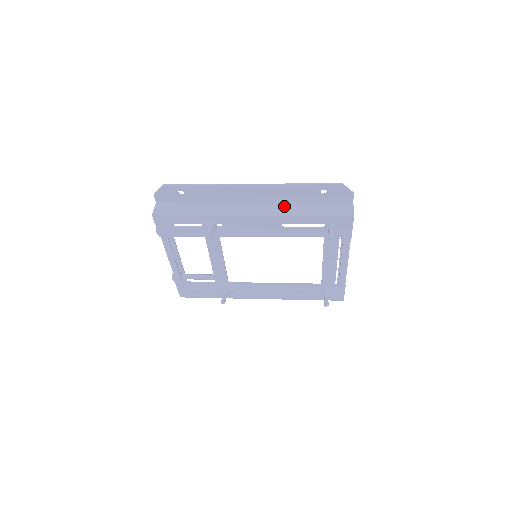
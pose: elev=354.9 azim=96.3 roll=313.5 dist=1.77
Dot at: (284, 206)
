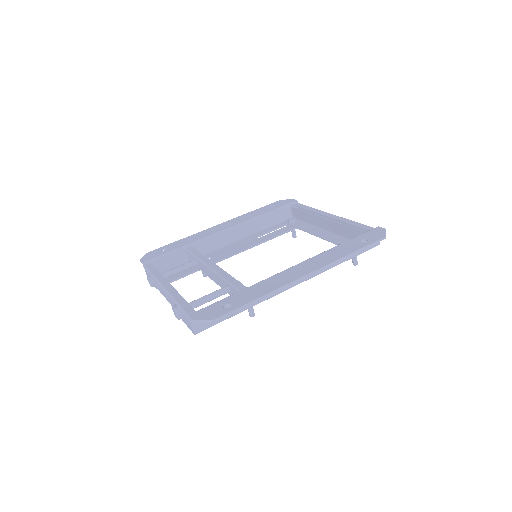
Dot at: occluded
